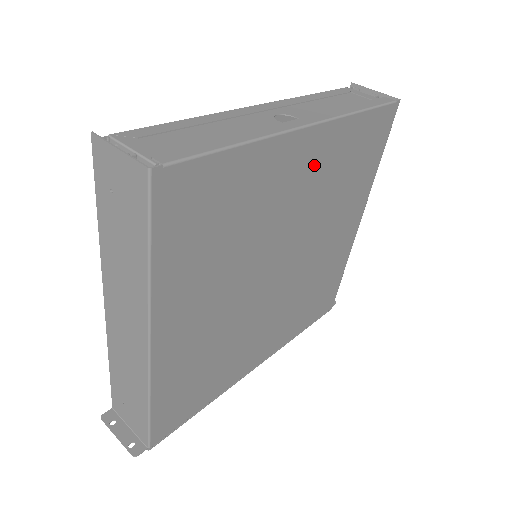
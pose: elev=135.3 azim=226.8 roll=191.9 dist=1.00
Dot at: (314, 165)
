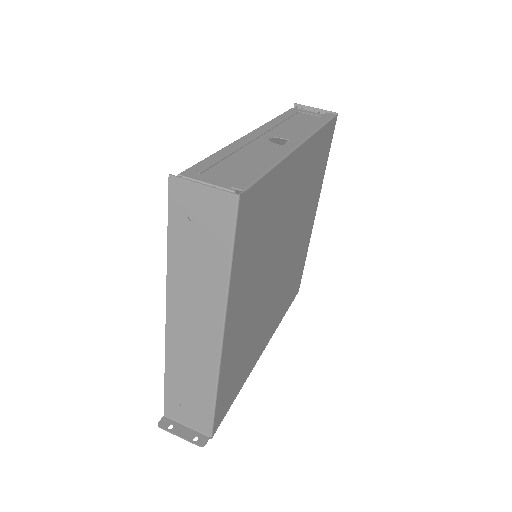
Dot at: (301, 174)
